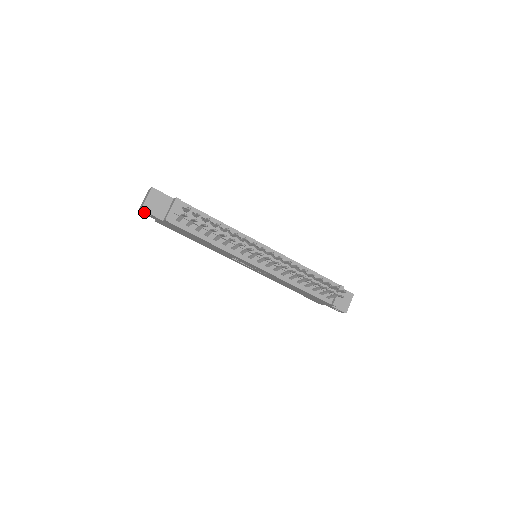
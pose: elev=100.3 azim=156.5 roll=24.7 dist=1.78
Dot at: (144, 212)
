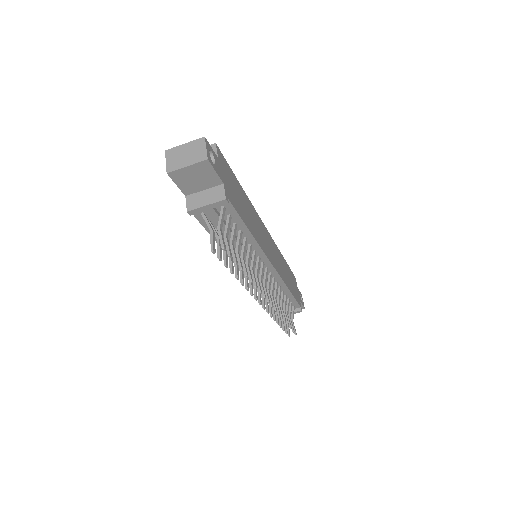
Dot at: occluded
